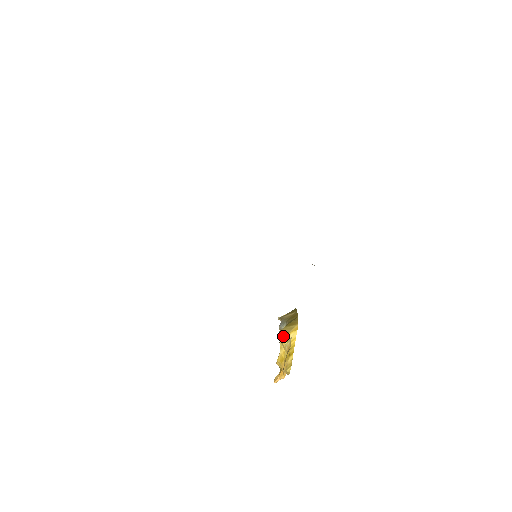
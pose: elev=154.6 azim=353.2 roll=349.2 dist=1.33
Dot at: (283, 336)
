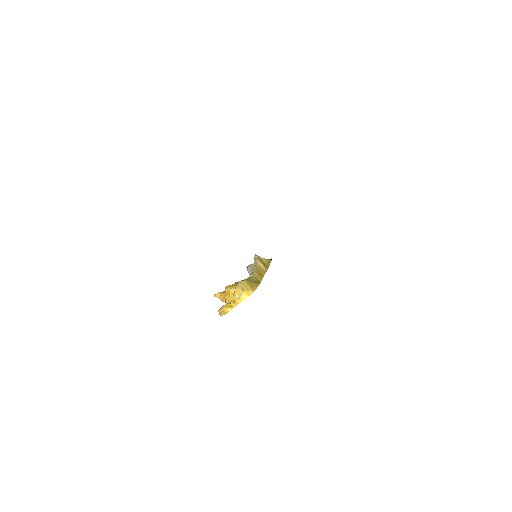
Dot at: (239, 288)
